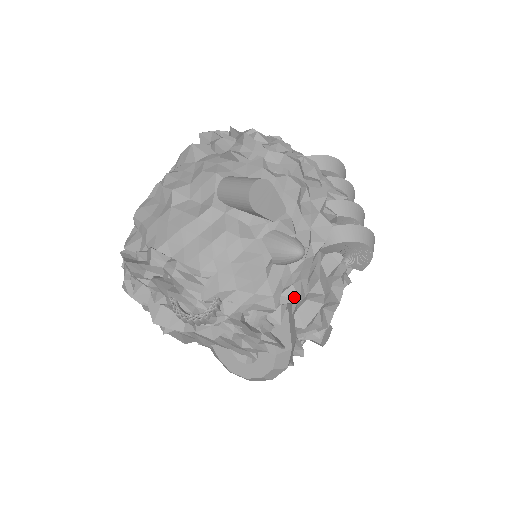
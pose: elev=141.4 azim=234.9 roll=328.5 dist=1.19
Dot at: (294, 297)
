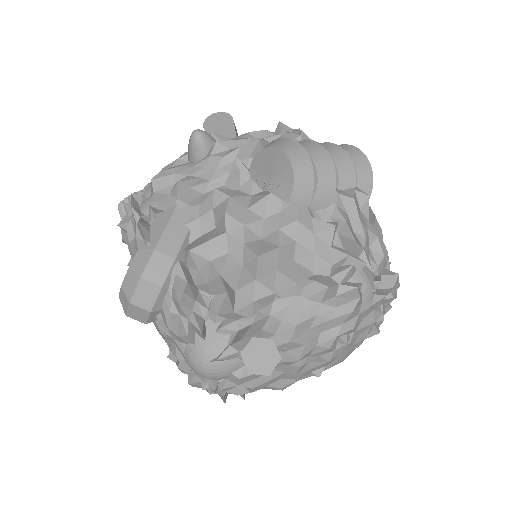
Dot at: (178, 182)
